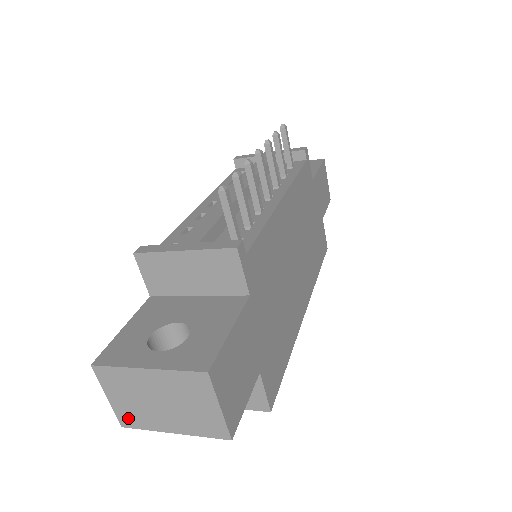
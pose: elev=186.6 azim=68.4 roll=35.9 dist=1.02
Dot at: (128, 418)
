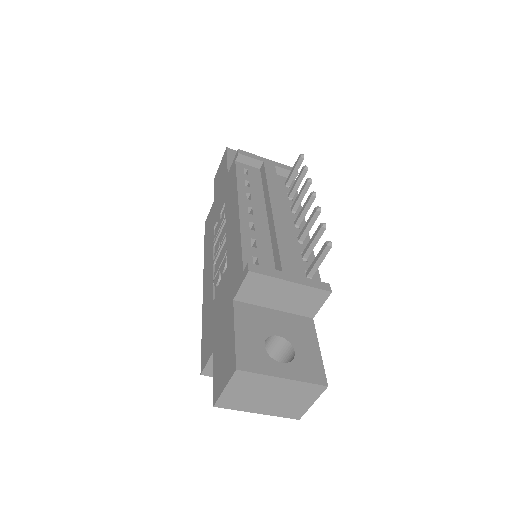
Dot at: (227, 402)
